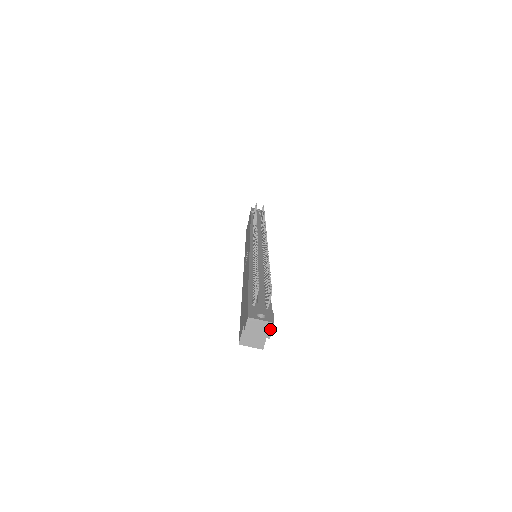
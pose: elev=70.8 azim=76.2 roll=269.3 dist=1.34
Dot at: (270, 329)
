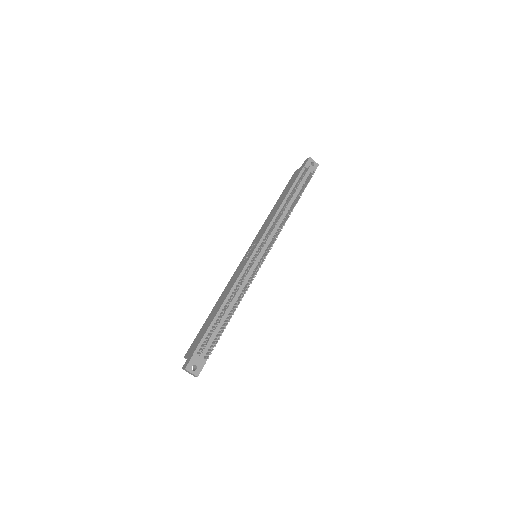
Dot at: (195, 376)
